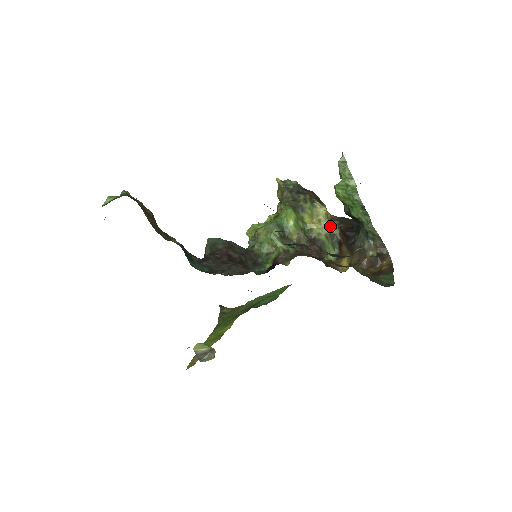
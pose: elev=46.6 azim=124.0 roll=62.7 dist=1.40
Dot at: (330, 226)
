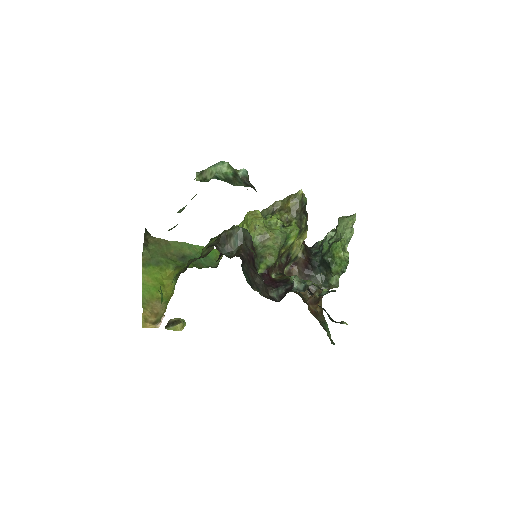
Dot at: (300, 249)
